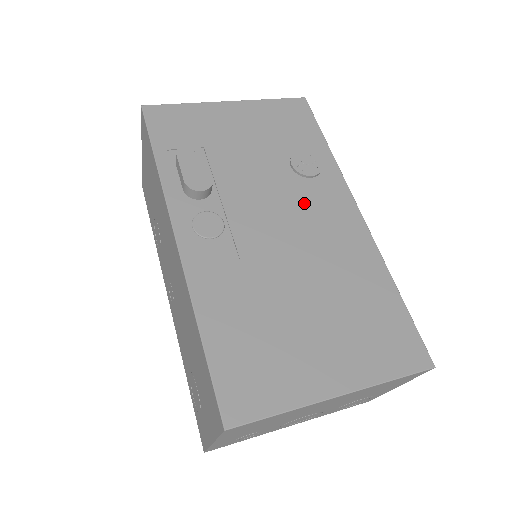
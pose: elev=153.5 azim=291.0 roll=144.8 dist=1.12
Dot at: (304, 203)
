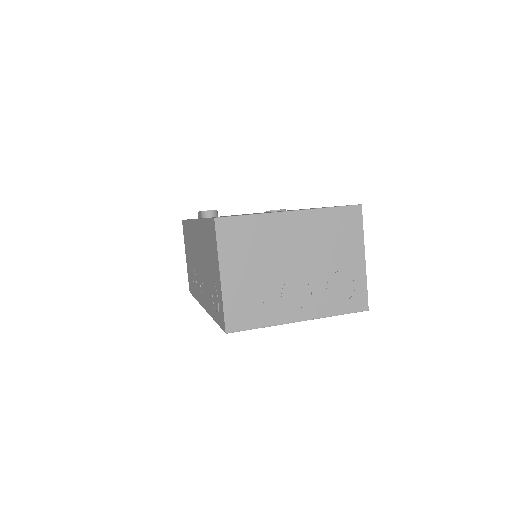
Dot at: occluded
